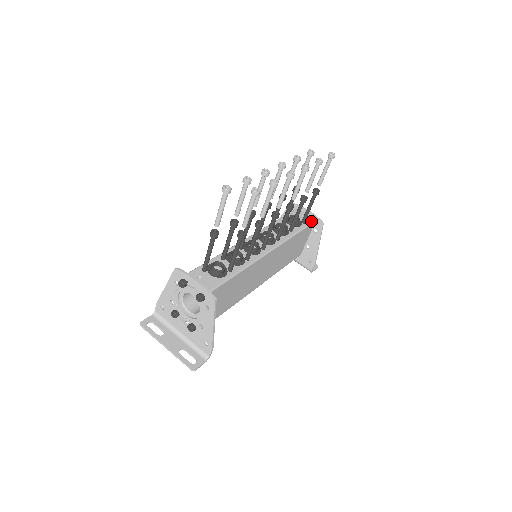
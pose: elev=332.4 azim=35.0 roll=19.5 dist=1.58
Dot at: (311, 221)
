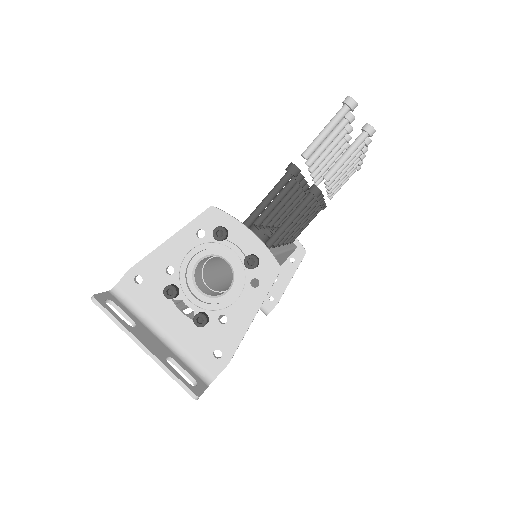
Dot at: (295, 245)
